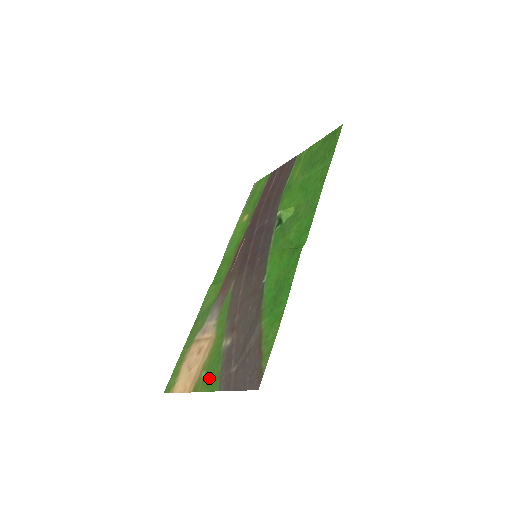
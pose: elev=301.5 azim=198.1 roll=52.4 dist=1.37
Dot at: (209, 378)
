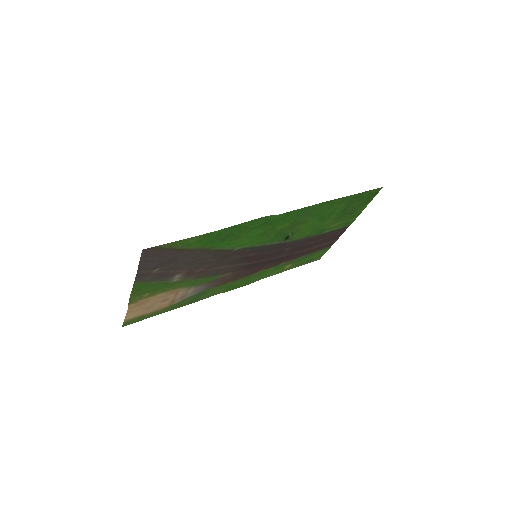
Dot at: (143, 289)
